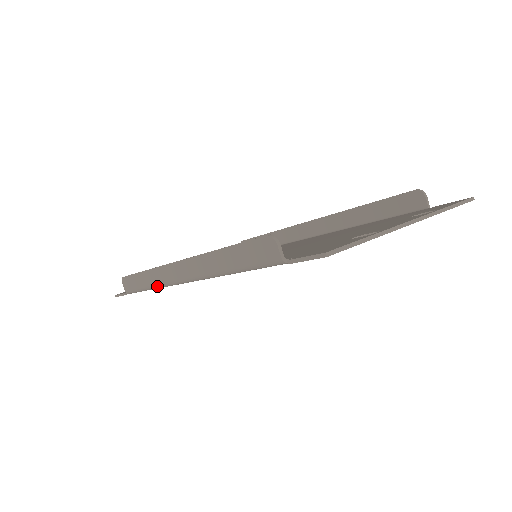
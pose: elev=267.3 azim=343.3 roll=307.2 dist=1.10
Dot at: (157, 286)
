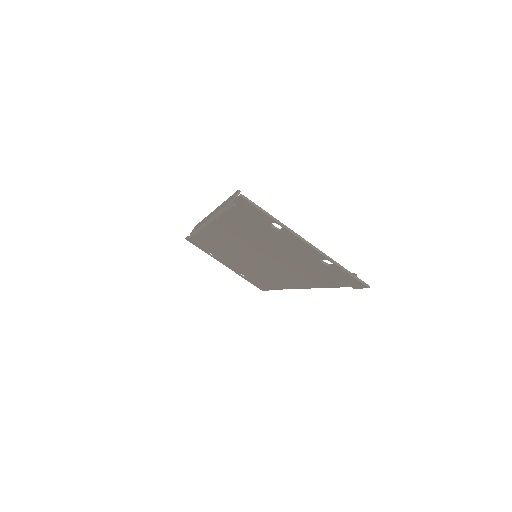
Dot at: (199, 227)
